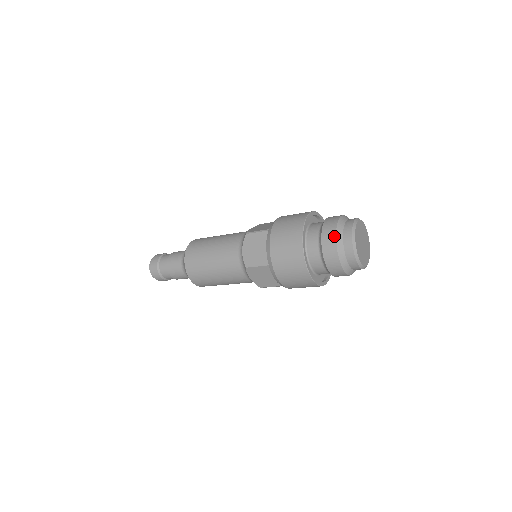
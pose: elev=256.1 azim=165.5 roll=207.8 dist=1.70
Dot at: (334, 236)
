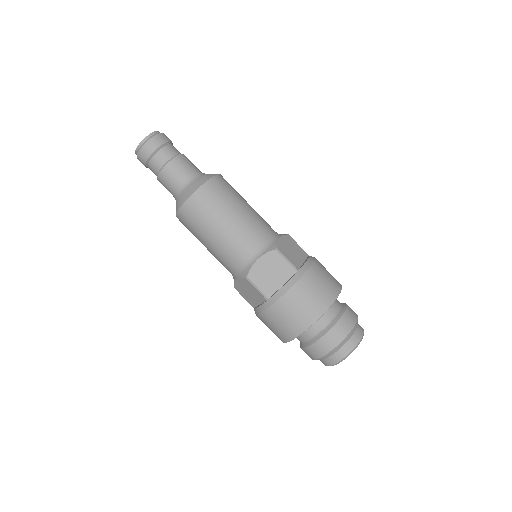
Dot at: (357, 317)
